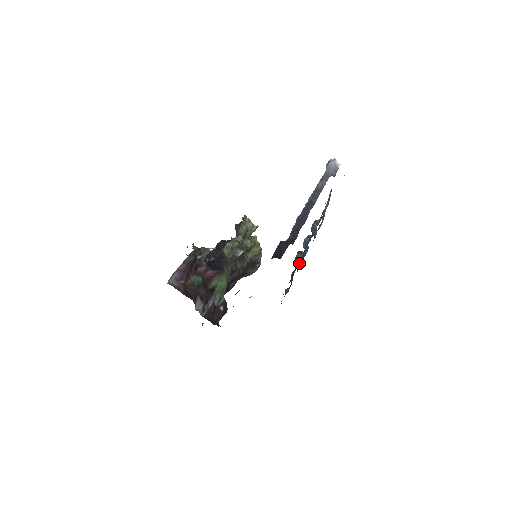
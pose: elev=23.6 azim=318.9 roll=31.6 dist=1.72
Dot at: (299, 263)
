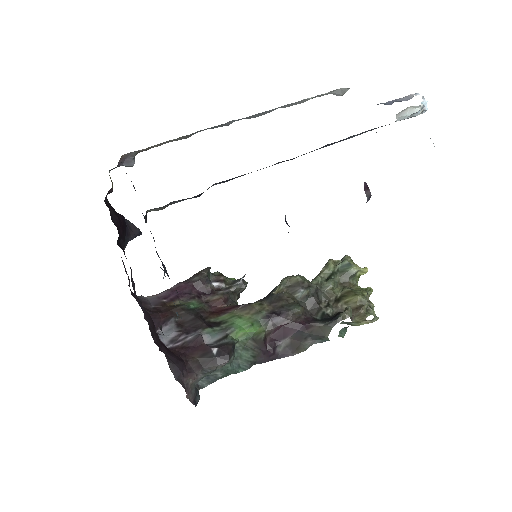
Dot at: occluded
